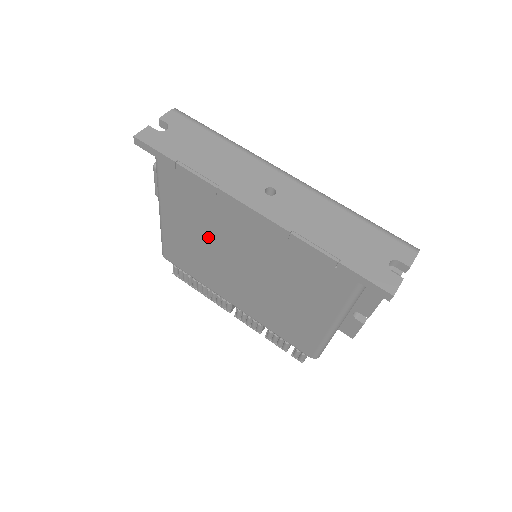
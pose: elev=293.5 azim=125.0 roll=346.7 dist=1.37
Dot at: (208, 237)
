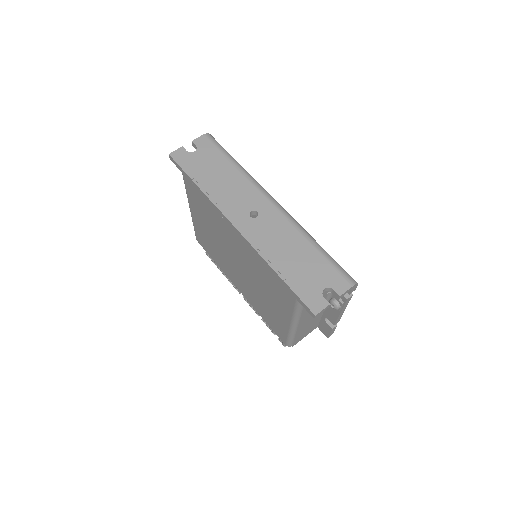
Dot at: (216, 236)
